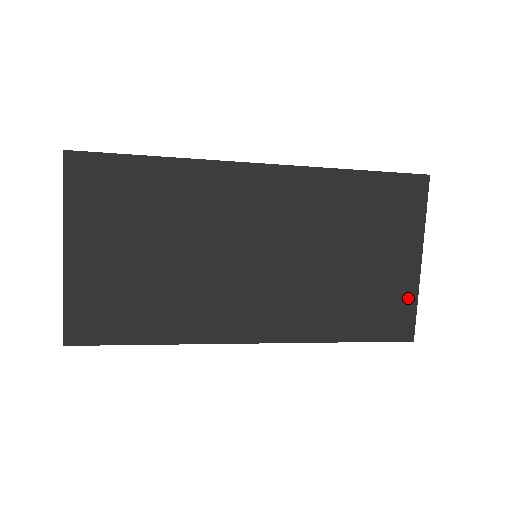
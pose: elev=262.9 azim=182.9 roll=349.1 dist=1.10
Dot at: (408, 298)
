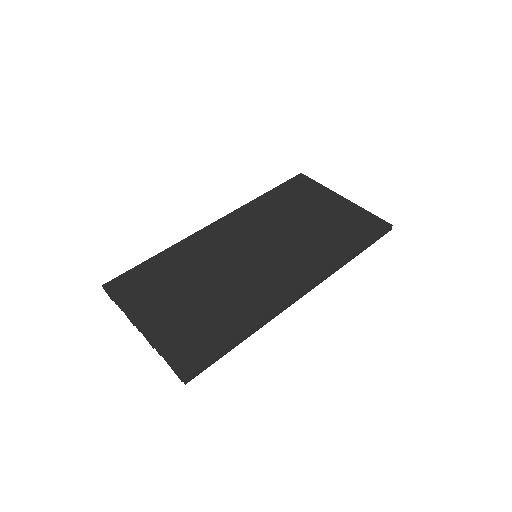
Dot at: (360, 213)
